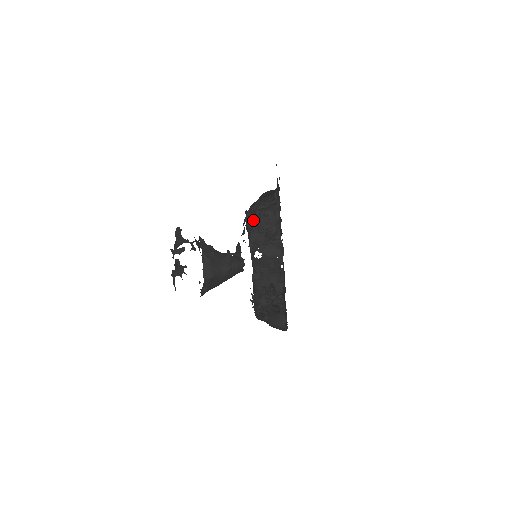
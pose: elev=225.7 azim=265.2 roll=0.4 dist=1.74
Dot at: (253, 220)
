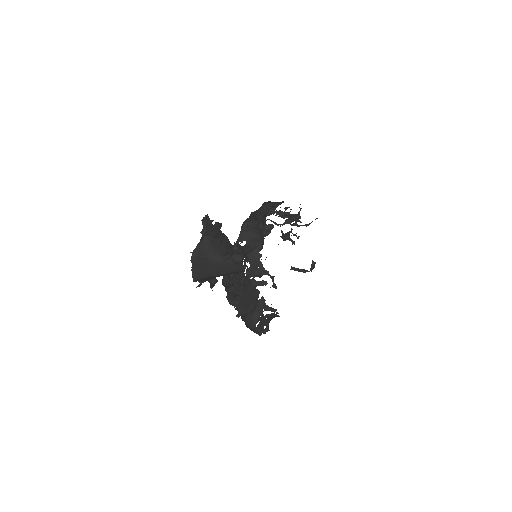
Dot at: (287, 238)
